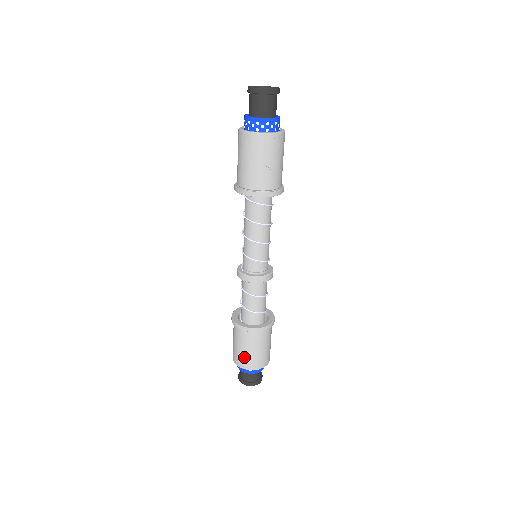
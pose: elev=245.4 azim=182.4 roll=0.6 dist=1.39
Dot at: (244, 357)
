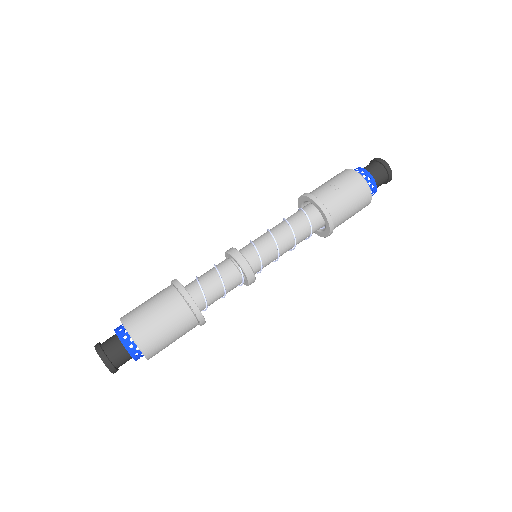
Dot at: (137, 308)
